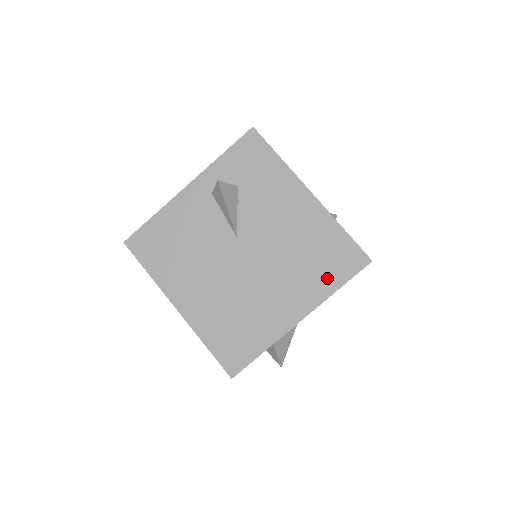
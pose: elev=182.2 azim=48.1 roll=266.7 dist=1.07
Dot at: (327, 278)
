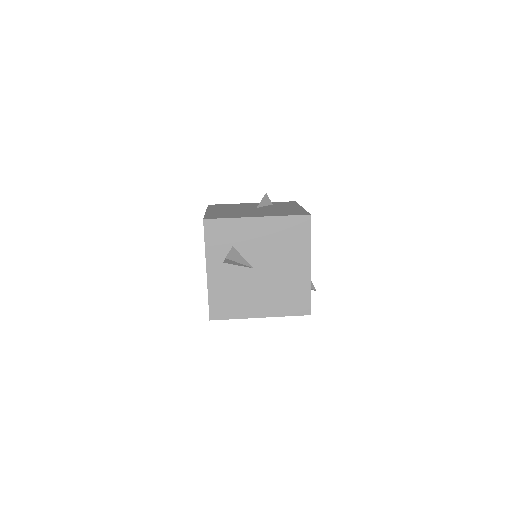
Dot at: (284, 214)
